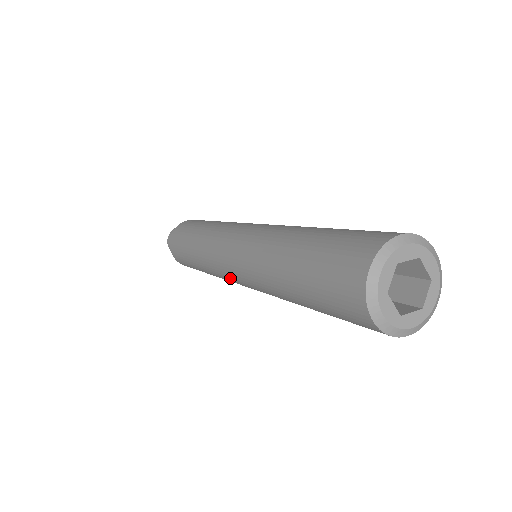
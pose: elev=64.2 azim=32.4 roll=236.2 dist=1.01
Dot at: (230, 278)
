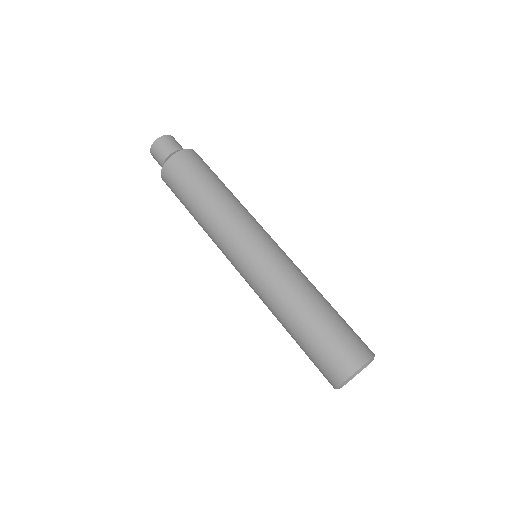
Dot at: (233, 258)
